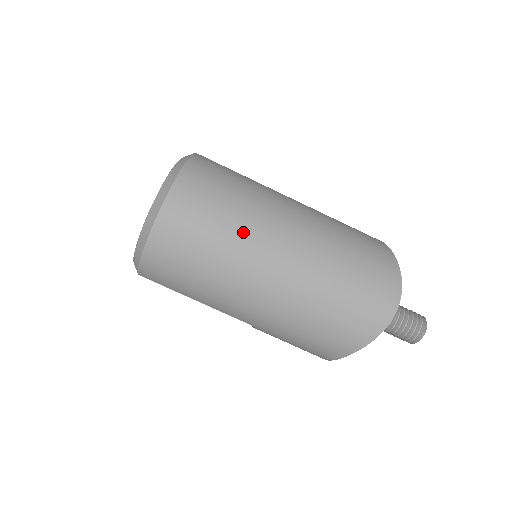
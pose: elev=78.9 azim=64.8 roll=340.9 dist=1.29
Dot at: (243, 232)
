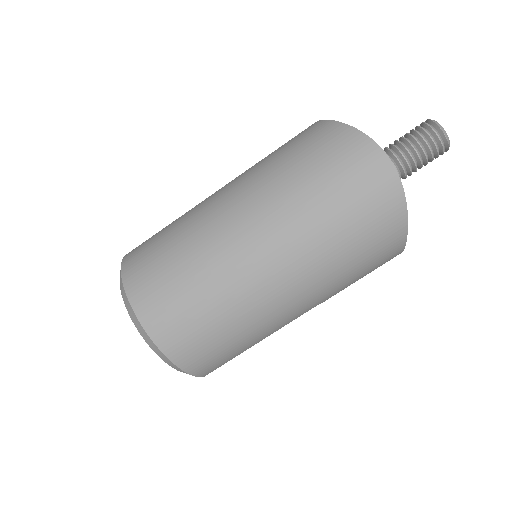
Dot at: (212, 270)
